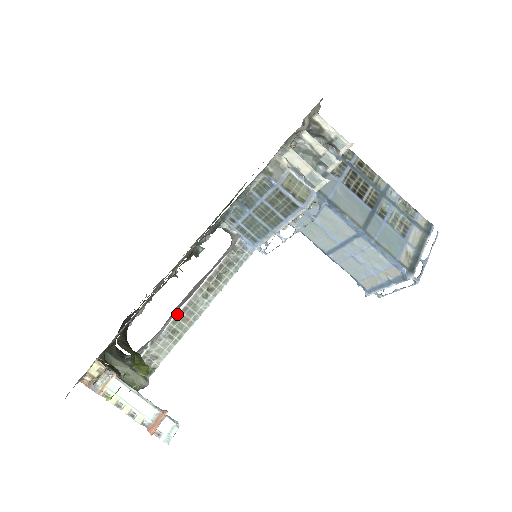
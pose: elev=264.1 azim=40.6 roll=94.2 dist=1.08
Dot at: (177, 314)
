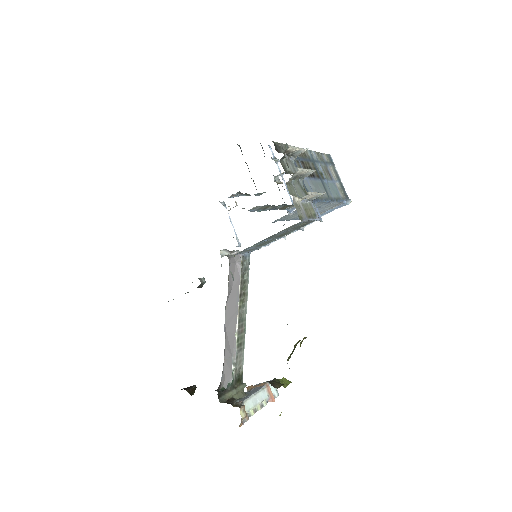
Dot at: (237, 334)
